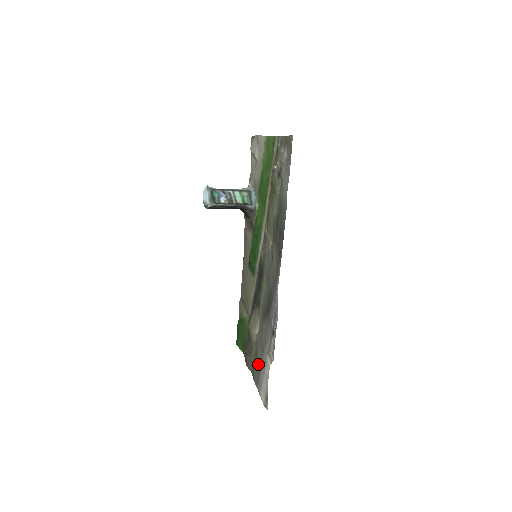
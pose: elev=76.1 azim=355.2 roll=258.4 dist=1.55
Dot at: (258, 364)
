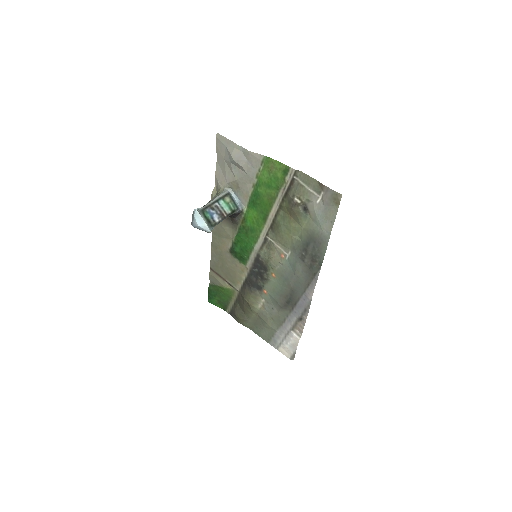
Dot at: (269, 330)
